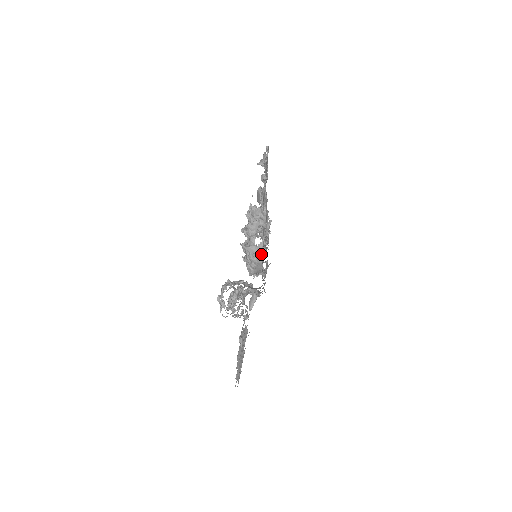
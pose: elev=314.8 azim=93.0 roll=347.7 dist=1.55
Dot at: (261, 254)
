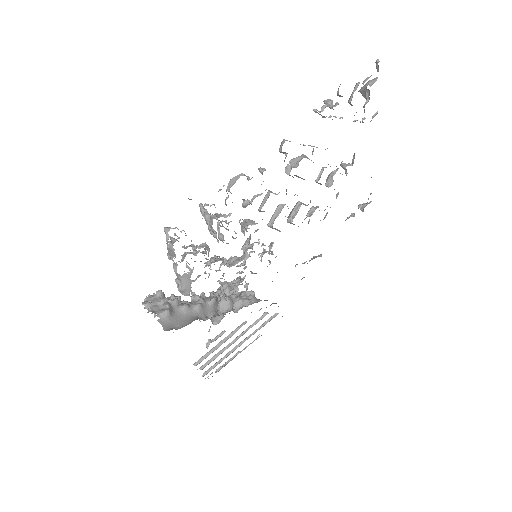
Dot at: (190, 286)
